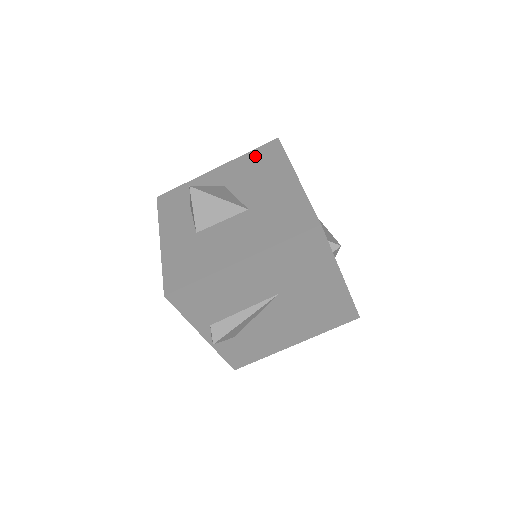
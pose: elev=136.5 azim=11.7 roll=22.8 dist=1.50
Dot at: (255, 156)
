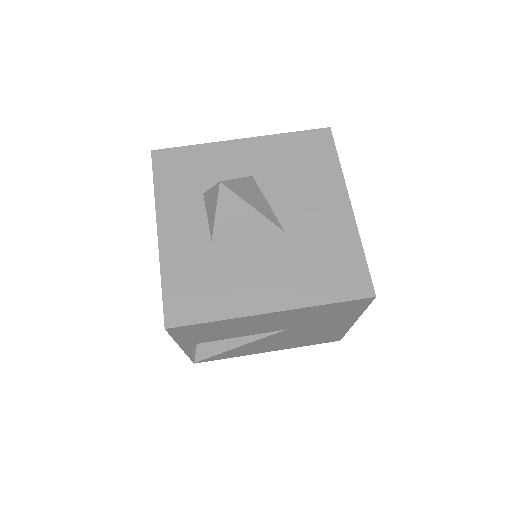
Dot at: (298, 144)
